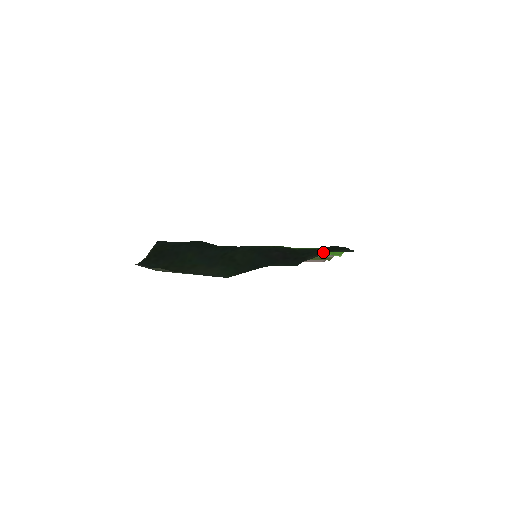
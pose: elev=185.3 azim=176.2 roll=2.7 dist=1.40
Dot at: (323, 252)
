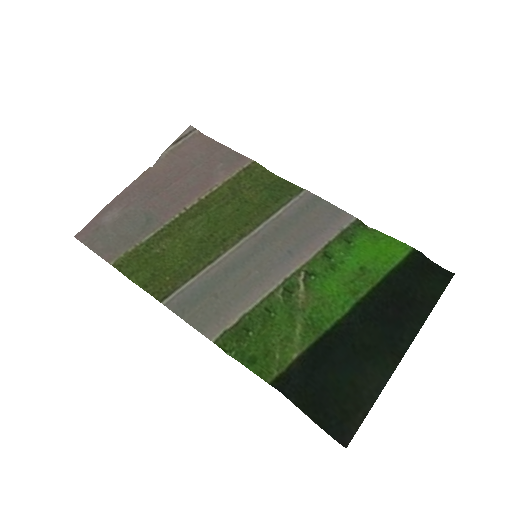
Dot at: (425, 284)
